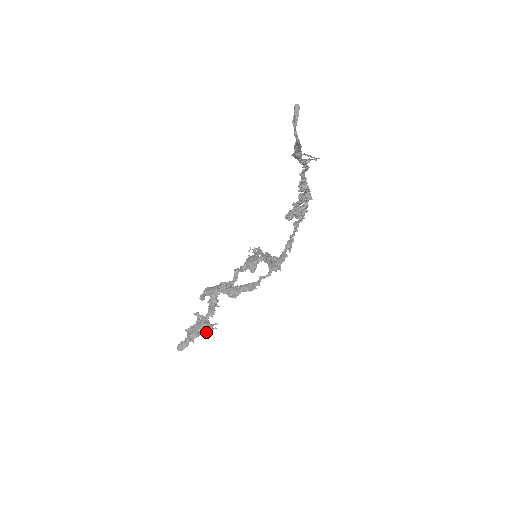
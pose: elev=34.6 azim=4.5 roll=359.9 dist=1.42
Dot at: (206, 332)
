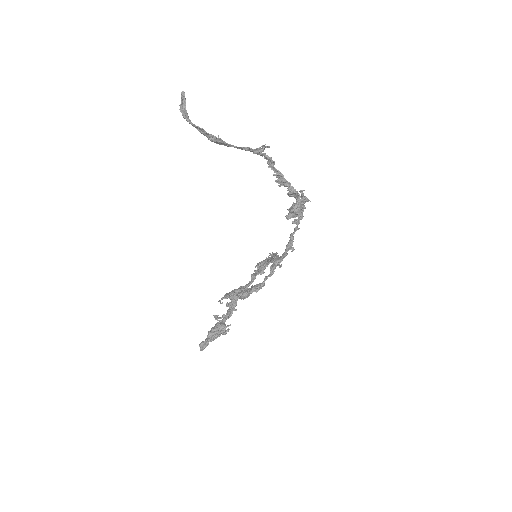
Dot at: (219, 332)
